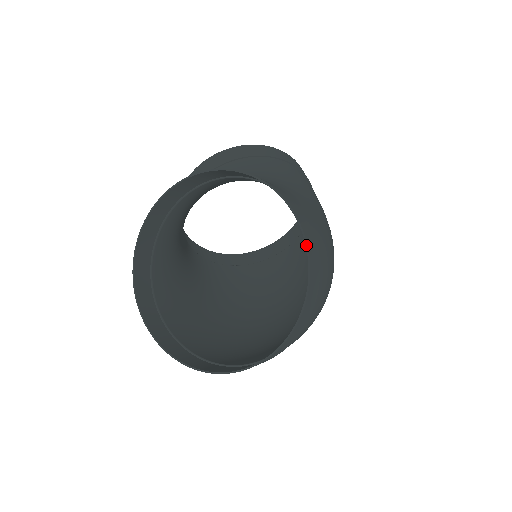
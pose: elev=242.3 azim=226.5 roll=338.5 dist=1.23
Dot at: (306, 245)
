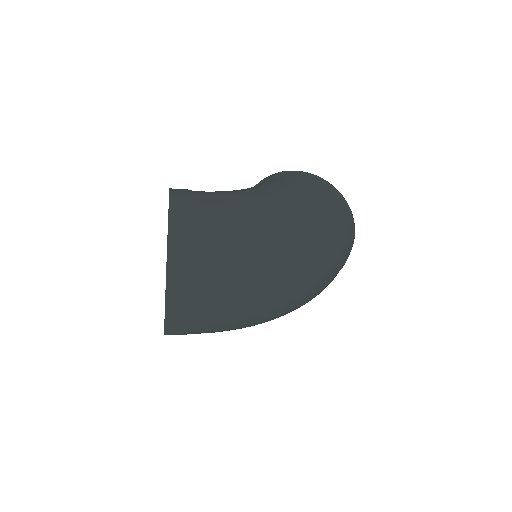
Dot at: (168, 214)
